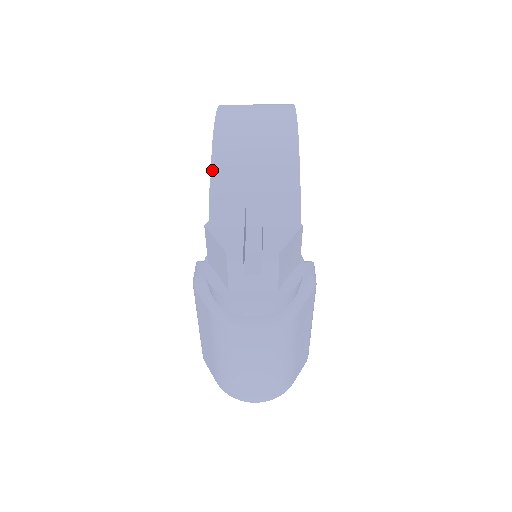
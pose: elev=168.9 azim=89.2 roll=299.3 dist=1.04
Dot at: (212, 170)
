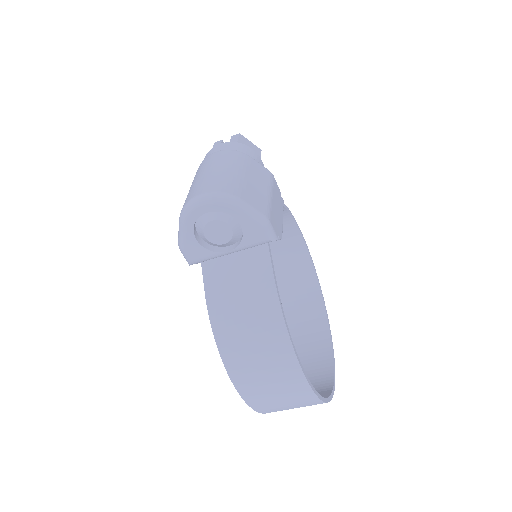
Dot at: occluded
